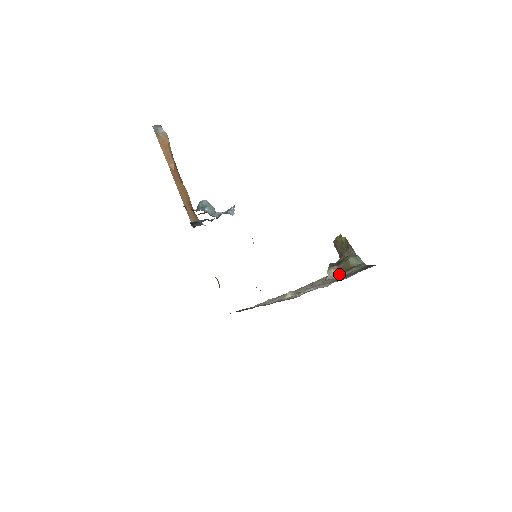
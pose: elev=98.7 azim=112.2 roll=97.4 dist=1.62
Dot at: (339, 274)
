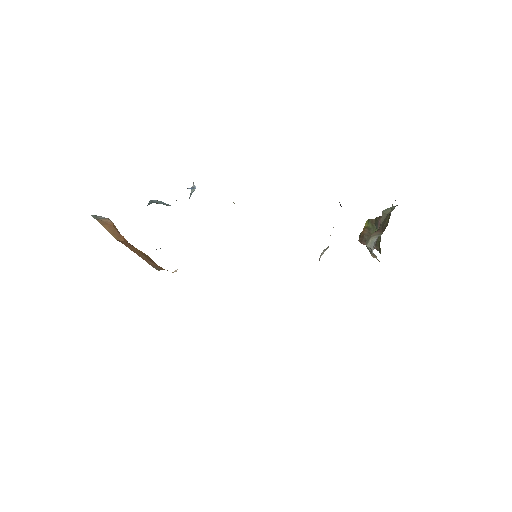
Dot at: (382, 232)
